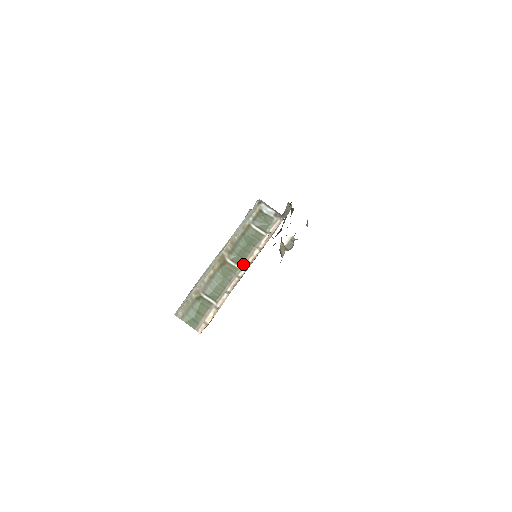
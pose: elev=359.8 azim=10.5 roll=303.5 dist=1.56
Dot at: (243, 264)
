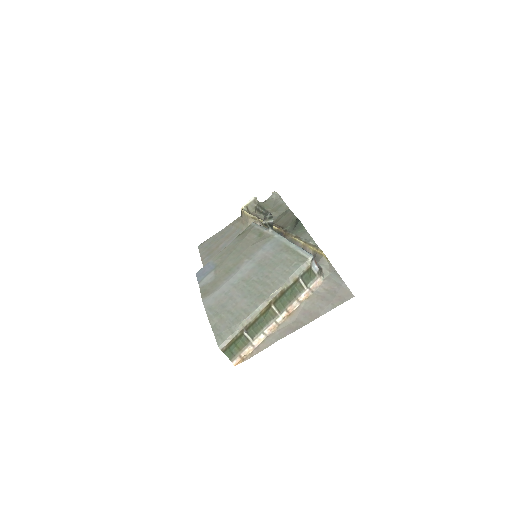
Dot at: (282, 311)
